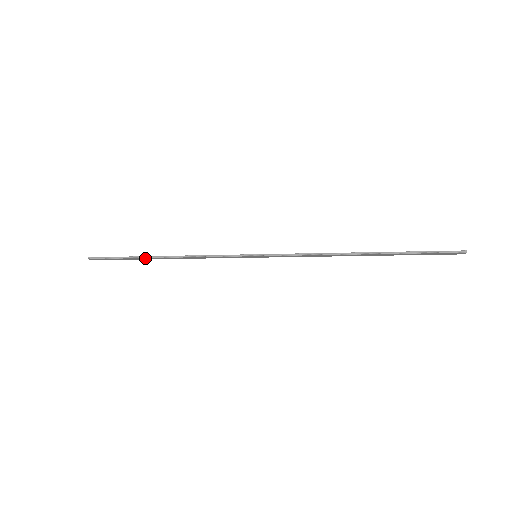
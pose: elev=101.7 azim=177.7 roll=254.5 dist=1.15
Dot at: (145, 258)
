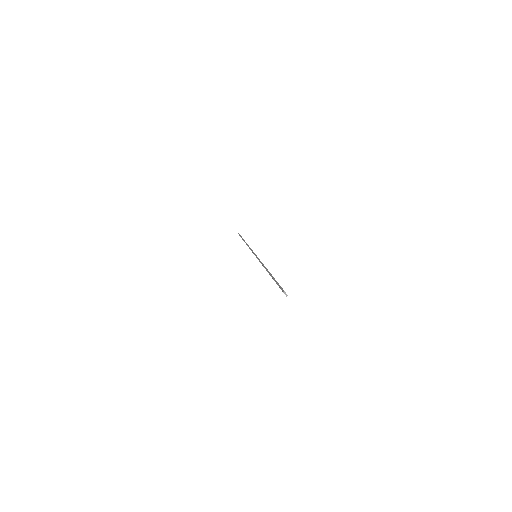
Dot at: occluded
